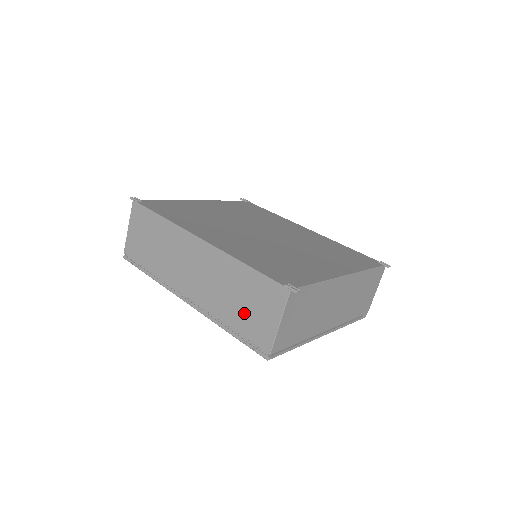
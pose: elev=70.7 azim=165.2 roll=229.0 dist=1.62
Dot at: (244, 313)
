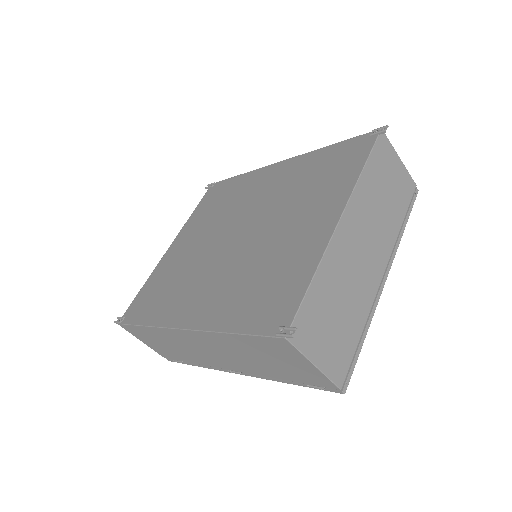
Dot at: (280, 368)
